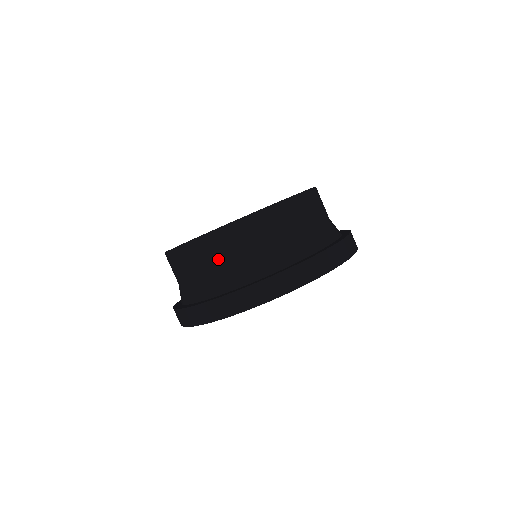
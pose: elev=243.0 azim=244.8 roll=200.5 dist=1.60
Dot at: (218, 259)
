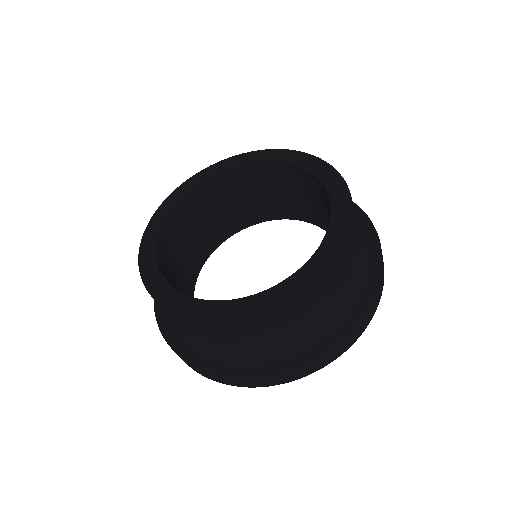
Dot at: (258, 335)
